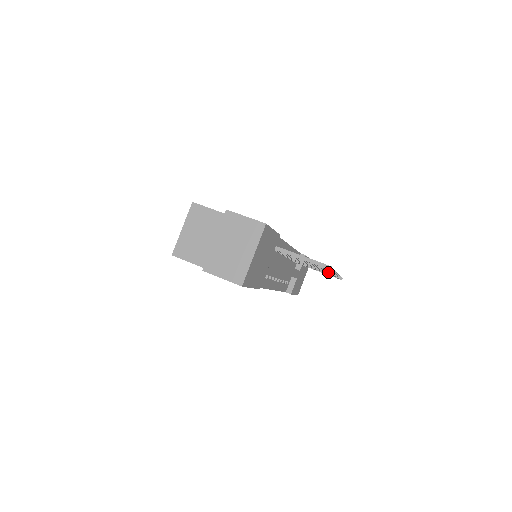
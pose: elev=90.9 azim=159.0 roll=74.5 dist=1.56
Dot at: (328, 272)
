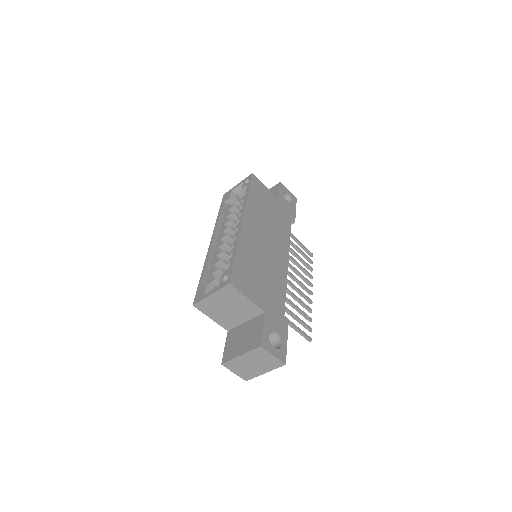
Dot at: (306, 291)
